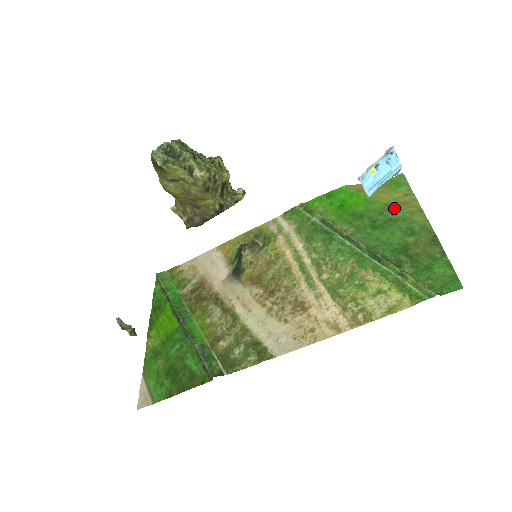
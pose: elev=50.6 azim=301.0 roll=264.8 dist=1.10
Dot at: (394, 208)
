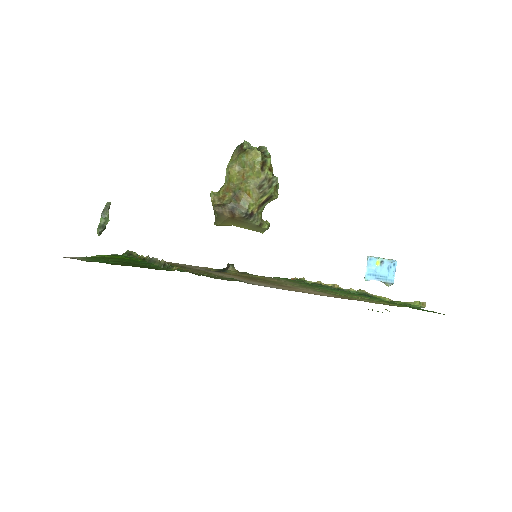
Dot at: occluded
